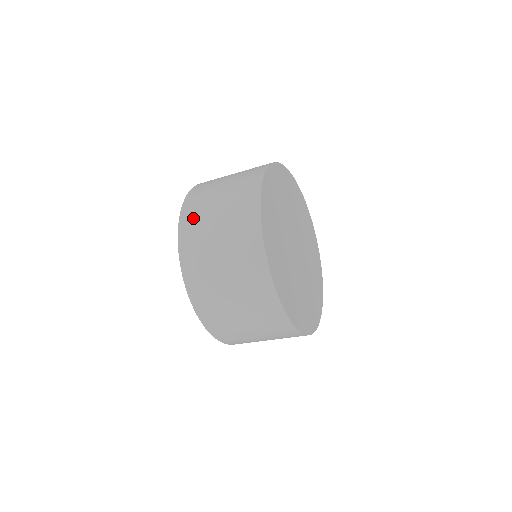
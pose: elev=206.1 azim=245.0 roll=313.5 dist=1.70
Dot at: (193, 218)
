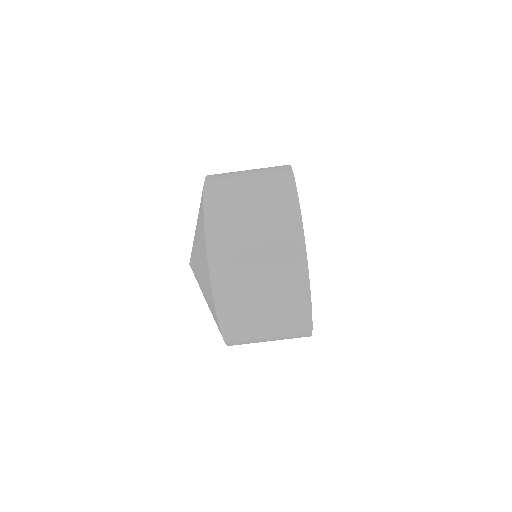
Dot at: (223, 173)
